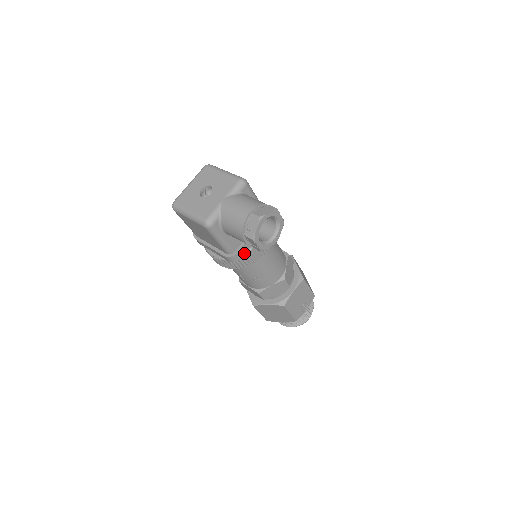
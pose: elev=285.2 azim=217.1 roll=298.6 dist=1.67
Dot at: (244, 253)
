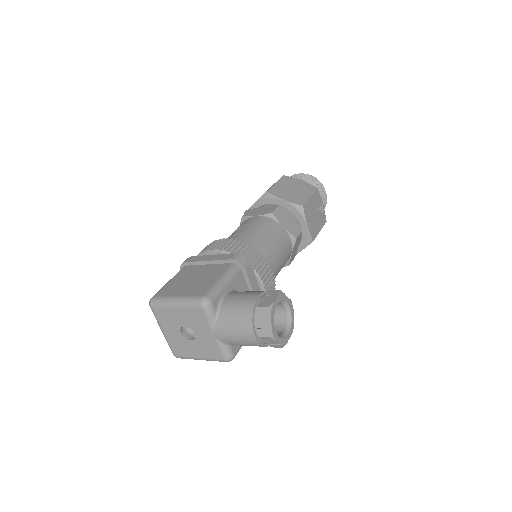
Dot at: occluded
